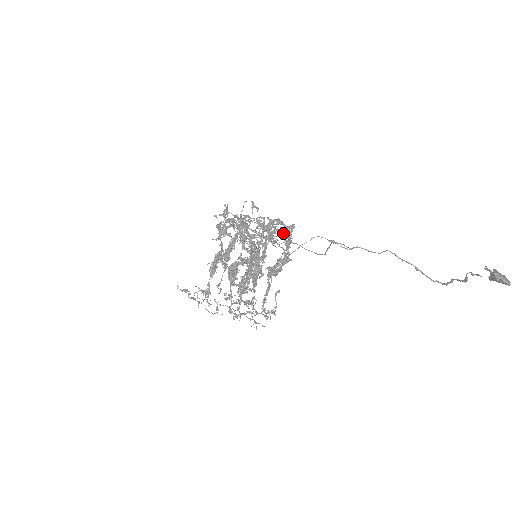
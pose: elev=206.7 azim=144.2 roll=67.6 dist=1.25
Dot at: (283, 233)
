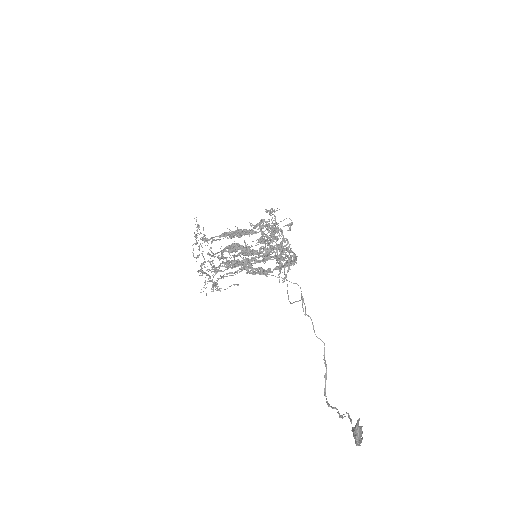
Dot at: occluded
